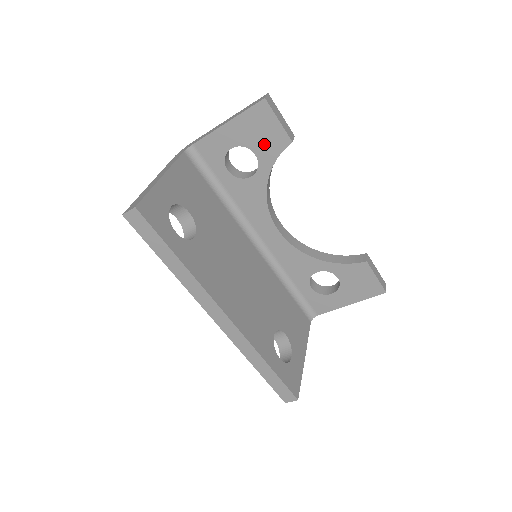
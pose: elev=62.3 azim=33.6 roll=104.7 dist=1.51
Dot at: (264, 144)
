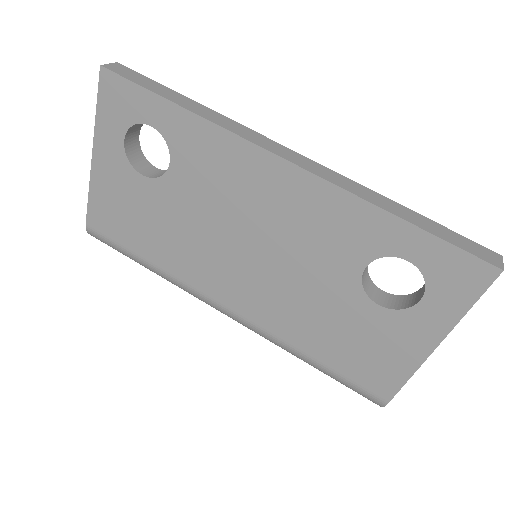
Dot at: occluded
